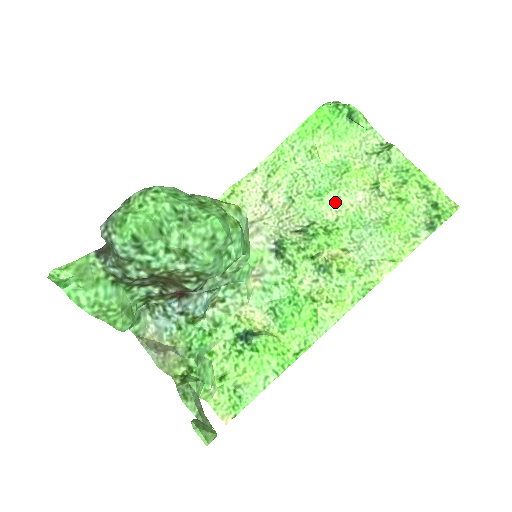
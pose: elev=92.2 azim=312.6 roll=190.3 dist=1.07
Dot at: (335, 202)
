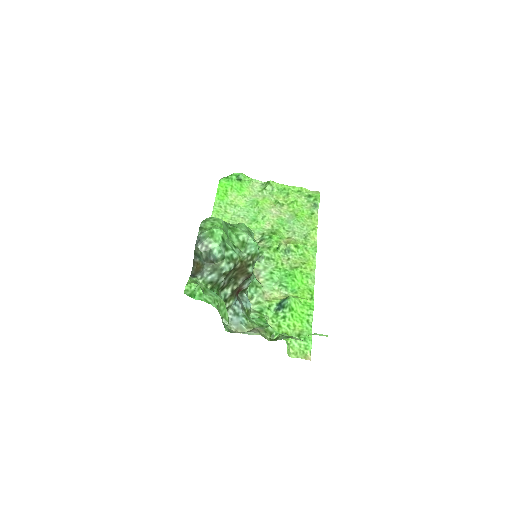
Dot at: (265, 219)
